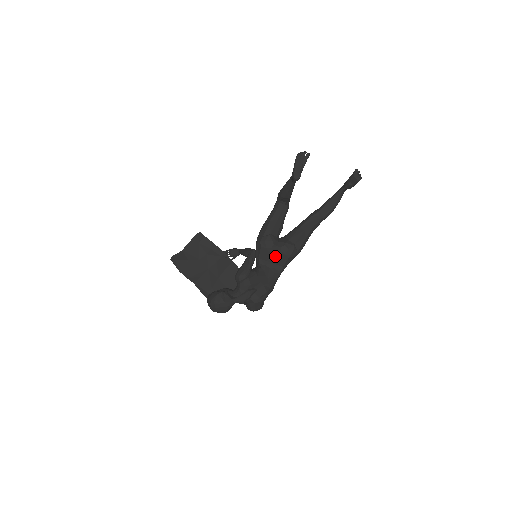
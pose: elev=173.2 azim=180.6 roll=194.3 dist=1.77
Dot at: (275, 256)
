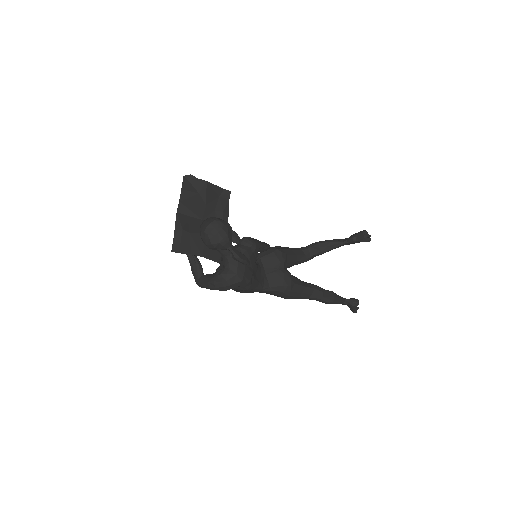
Dot at: (275, 271)
